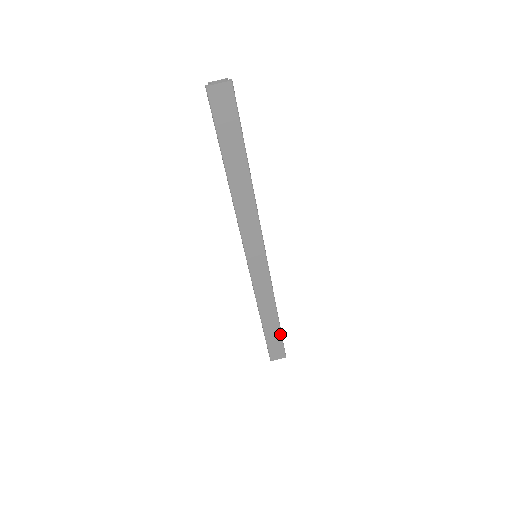
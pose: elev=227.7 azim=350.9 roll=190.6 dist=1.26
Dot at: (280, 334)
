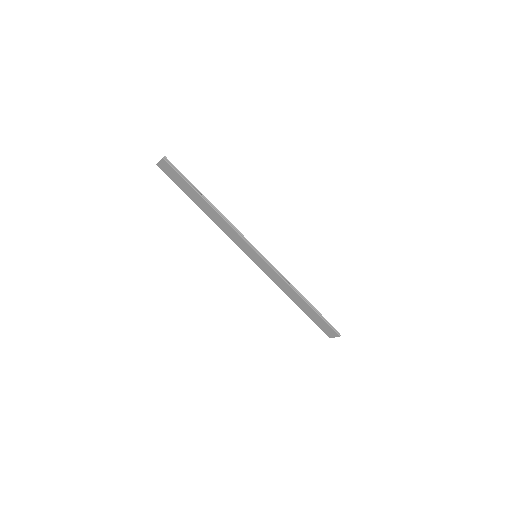
Dot at: (318, 316)
